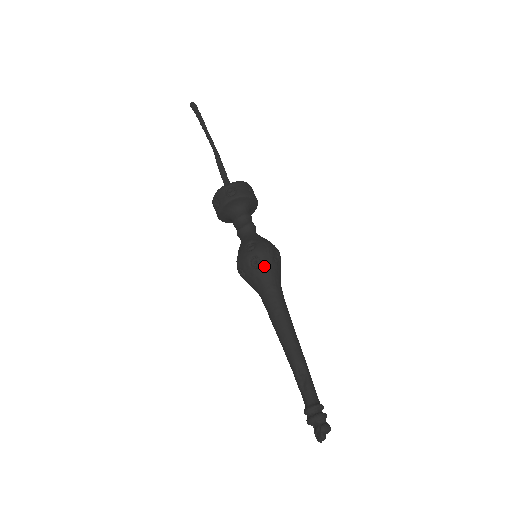
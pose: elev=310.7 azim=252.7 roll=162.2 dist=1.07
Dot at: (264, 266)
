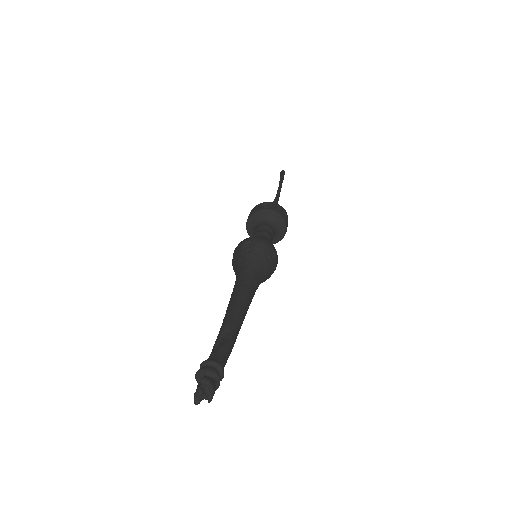
Dot at: (254, 252)
